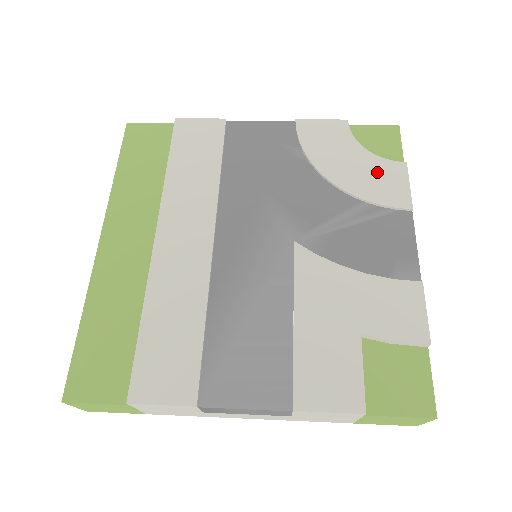
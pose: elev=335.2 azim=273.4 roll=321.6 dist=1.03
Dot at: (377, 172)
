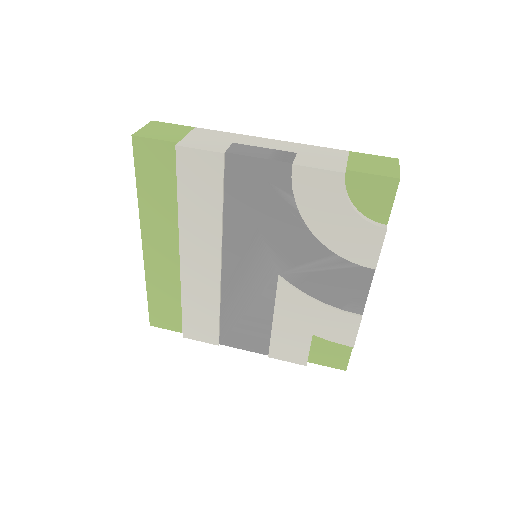
Dot at: (357, 234)
